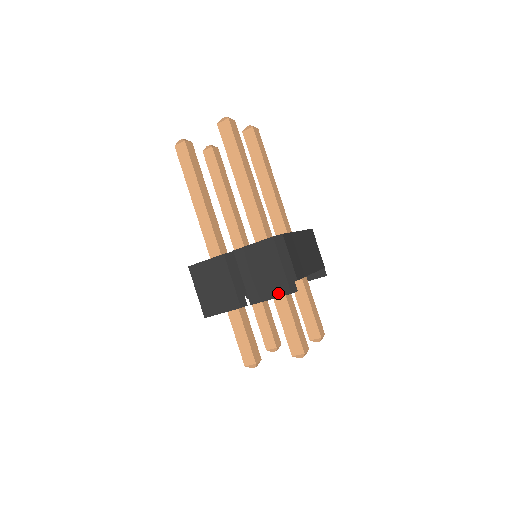
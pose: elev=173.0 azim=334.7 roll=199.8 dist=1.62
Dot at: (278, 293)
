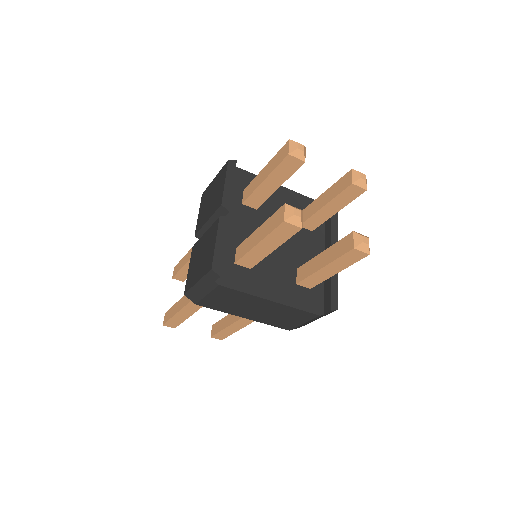
Dot at: (224, 175)
